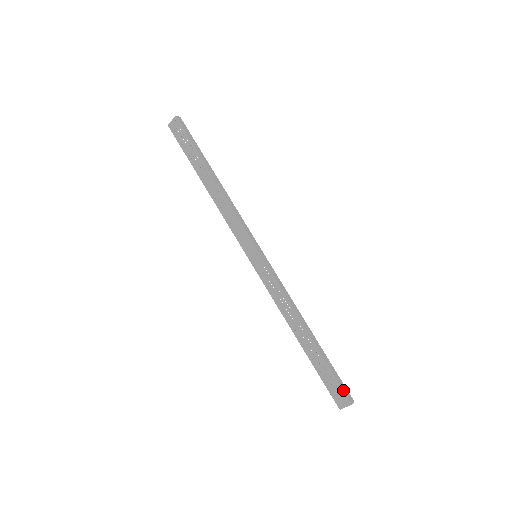
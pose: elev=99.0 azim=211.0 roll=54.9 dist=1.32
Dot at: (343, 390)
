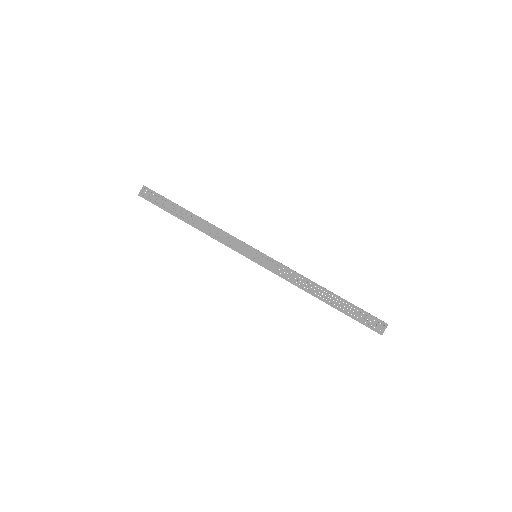
Dot at: (376, 317)
